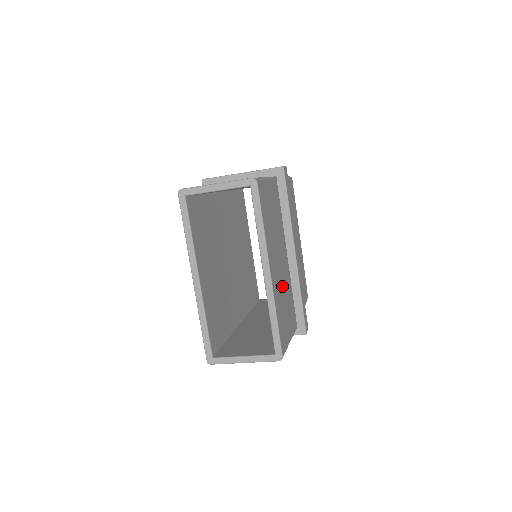
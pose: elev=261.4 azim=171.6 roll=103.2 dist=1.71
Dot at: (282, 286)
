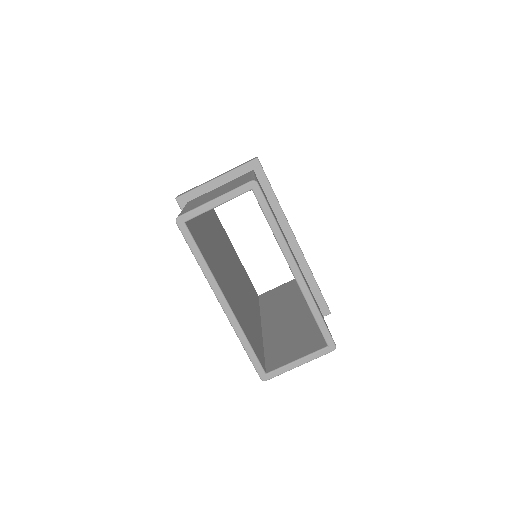
Dot at: occluded
